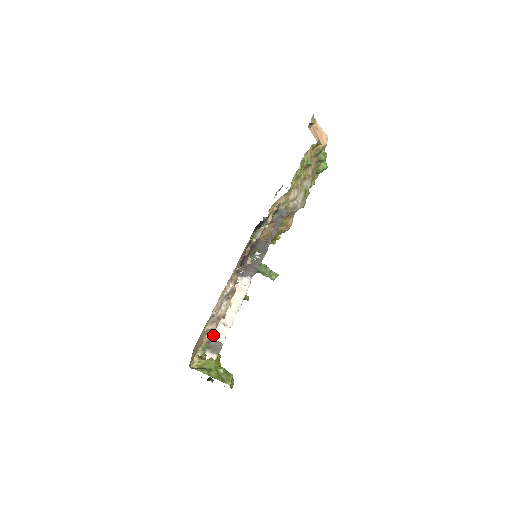
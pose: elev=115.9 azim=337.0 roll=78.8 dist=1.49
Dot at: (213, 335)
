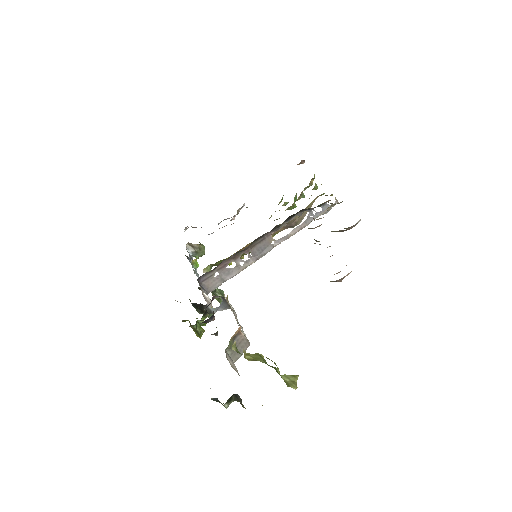
Dot at: (240, 328)
